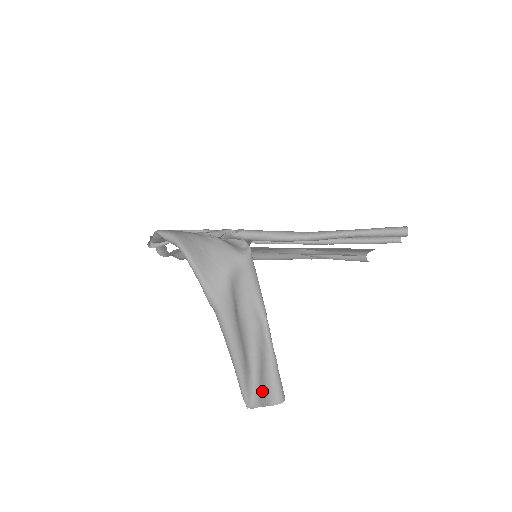
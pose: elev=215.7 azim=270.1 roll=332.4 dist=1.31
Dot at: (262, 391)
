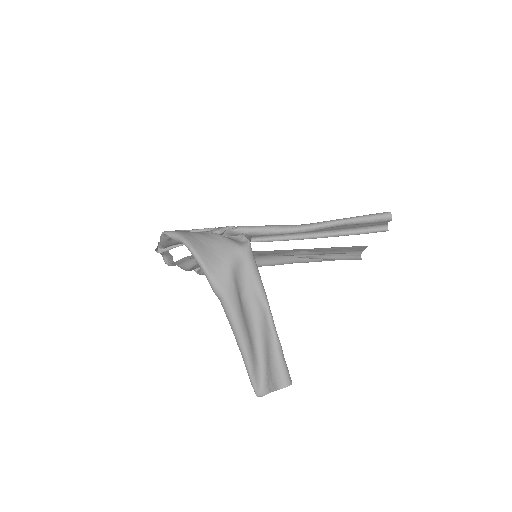
Dot at: (269, 377)
